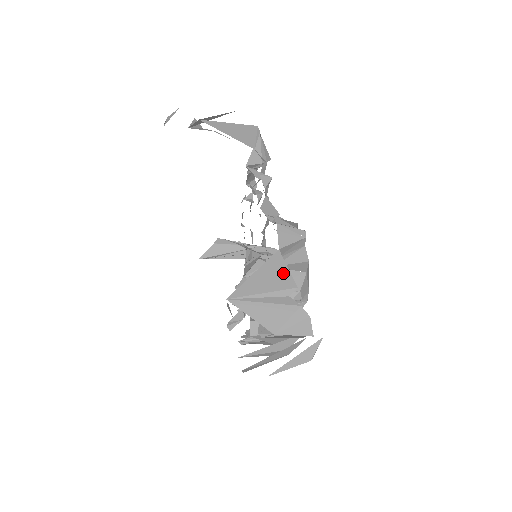
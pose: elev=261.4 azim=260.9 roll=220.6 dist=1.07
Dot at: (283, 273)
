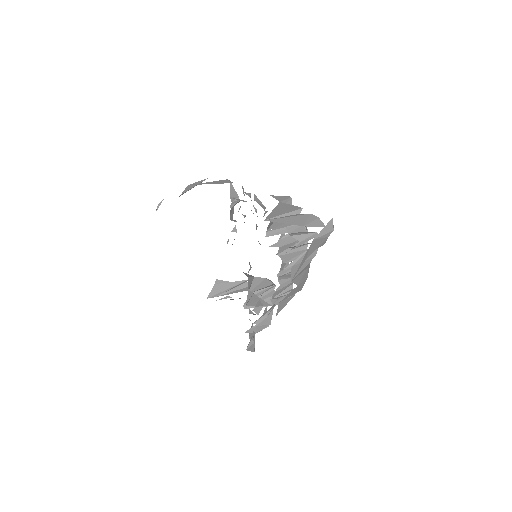
Dot at: (290, 206)
